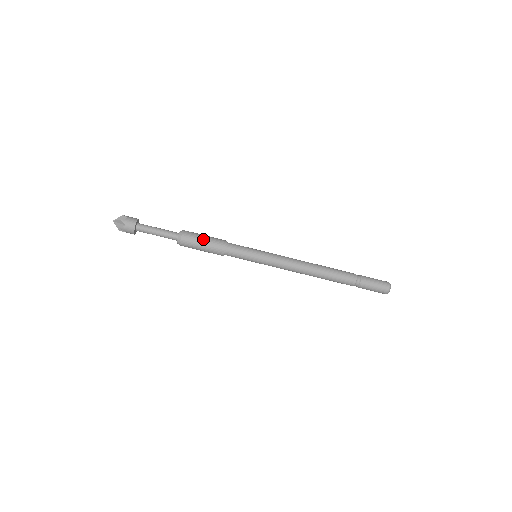
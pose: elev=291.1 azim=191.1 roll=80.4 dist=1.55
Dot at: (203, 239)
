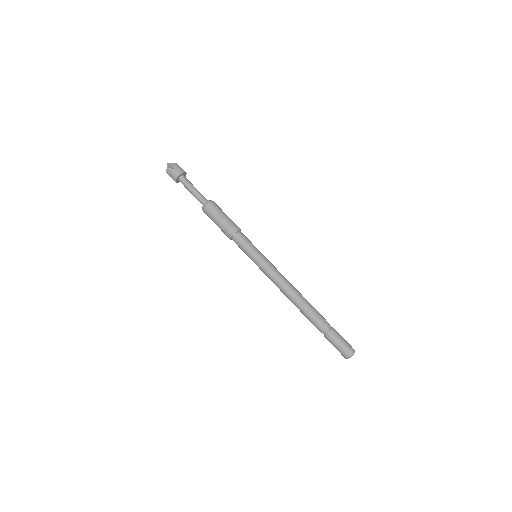
Dot at: (224, 215)
